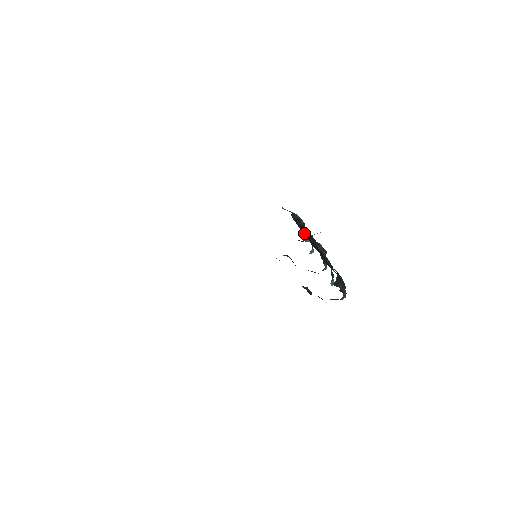
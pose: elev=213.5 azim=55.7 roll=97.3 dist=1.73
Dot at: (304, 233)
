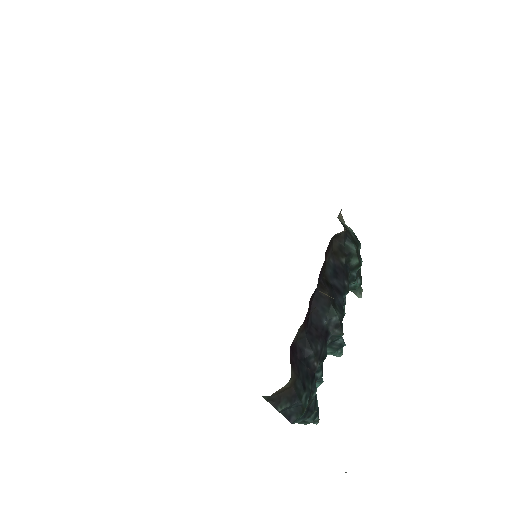
Dot at: (329, 278)
